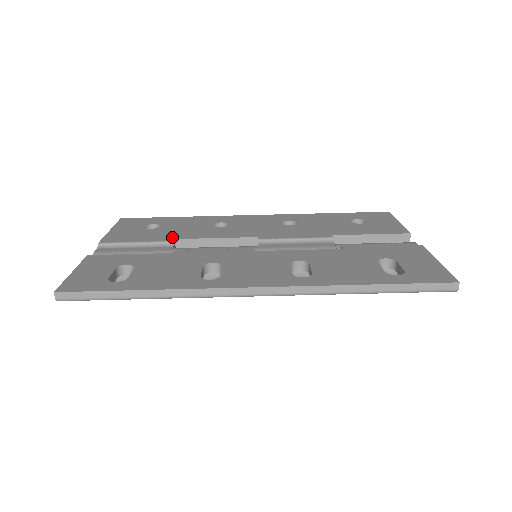
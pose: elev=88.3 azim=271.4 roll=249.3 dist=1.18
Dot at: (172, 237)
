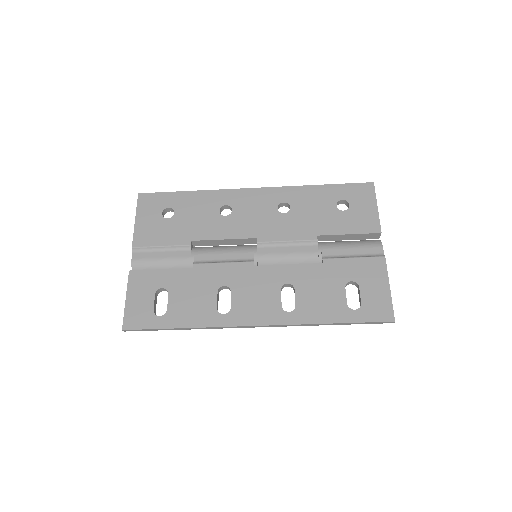
Dot at: (188, 237)
